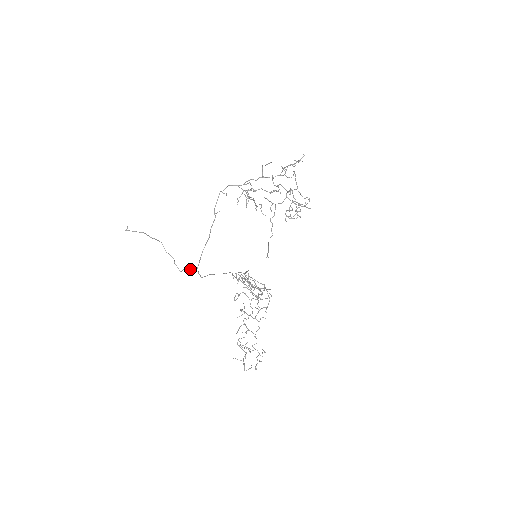
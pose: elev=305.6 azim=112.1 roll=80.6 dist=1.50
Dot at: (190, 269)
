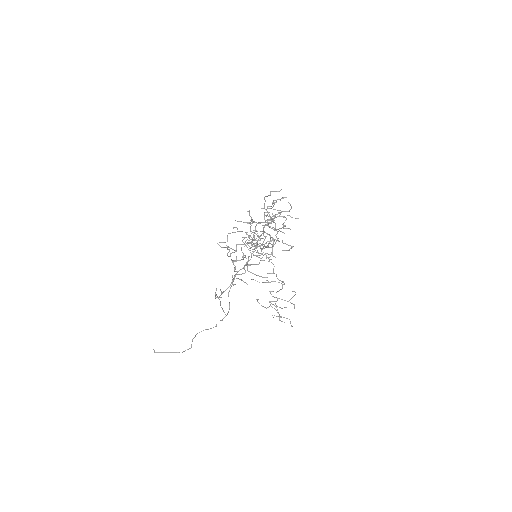
Dot at: occluded
